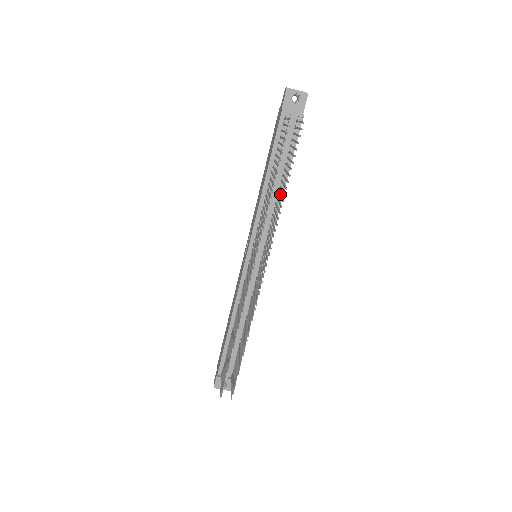
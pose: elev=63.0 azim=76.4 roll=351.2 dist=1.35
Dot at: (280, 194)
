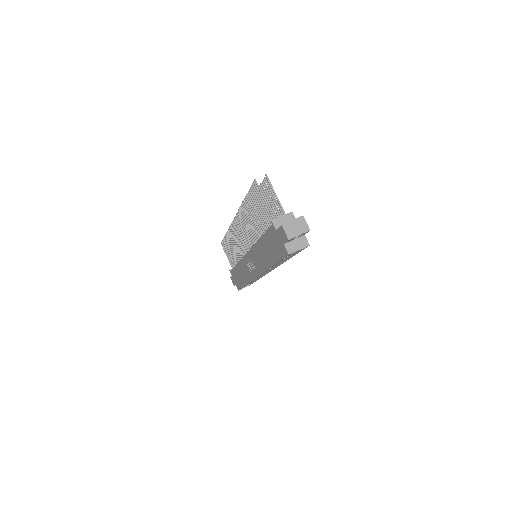
Dot at: occluded
